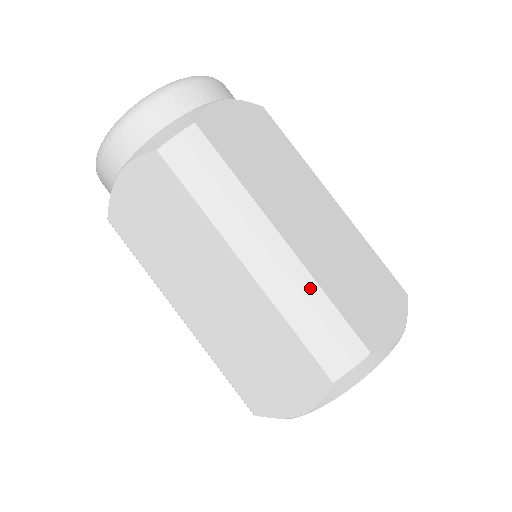
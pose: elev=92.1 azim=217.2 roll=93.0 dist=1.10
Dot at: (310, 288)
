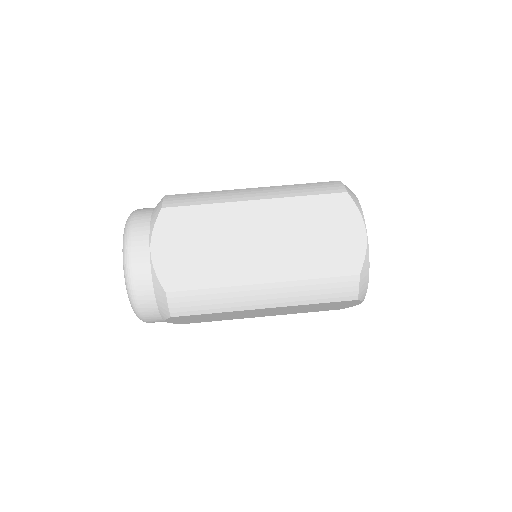
Dot at: (288, 186)
